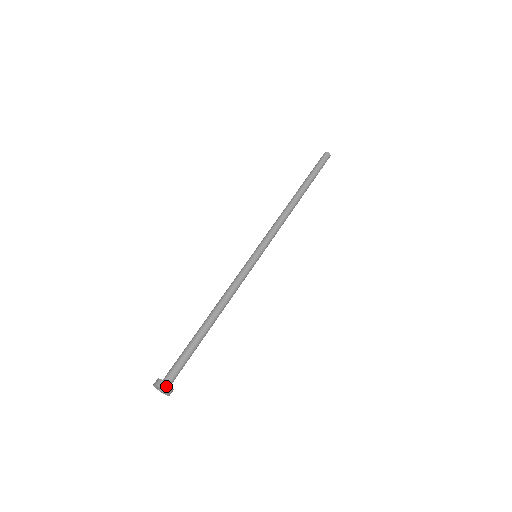
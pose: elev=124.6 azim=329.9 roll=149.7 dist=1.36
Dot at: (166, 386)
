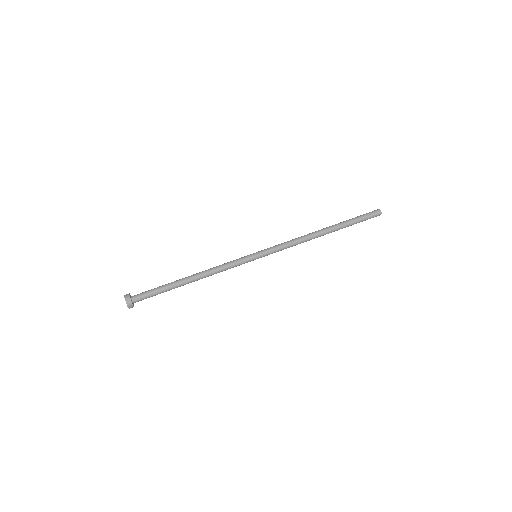
Dot at: (131, 306)
